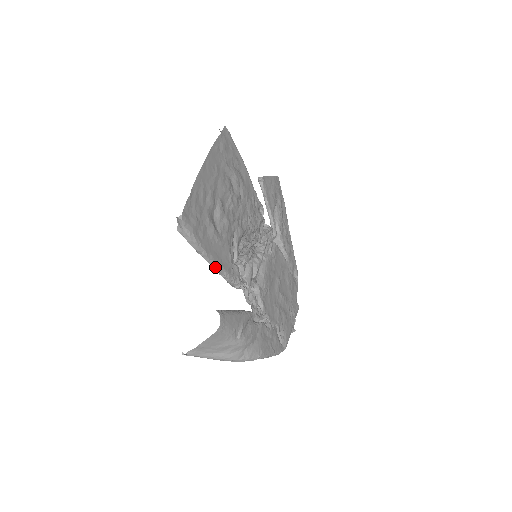
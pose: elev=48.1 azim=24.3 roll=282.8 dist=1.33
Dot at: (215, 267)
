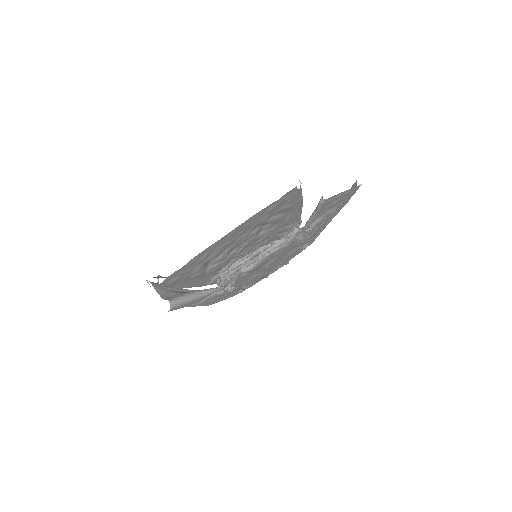
Dot at: (187, 287)
